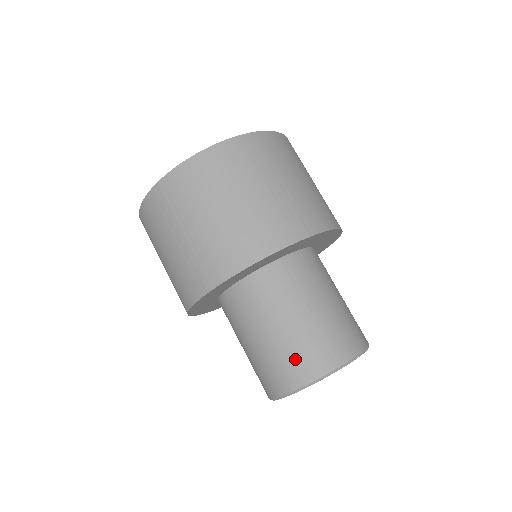
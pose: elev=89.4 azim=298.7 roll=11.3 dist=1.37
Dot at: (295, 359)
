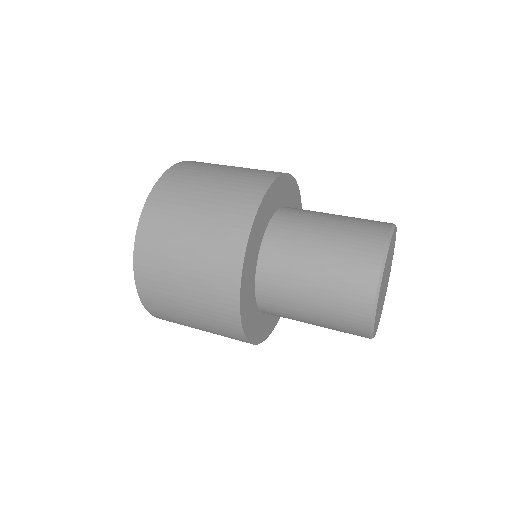
Dot at: (354, 259)
